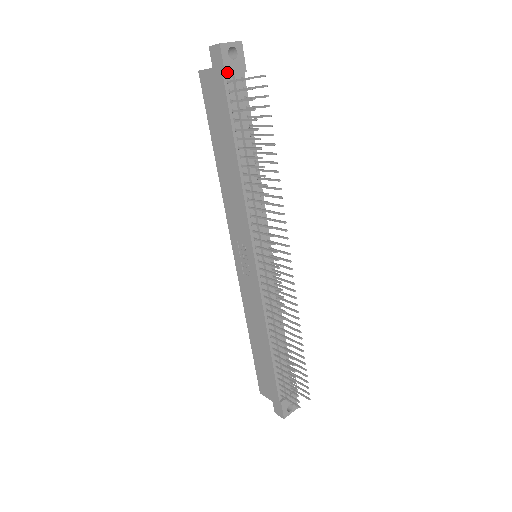
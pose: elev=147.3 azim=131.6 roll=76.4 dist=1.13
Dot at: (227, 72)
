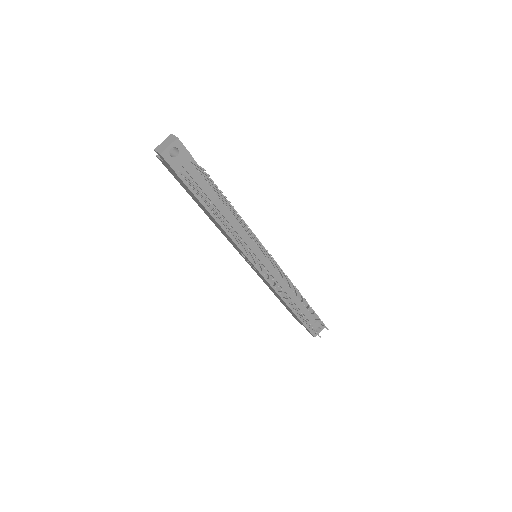
Dot at: (175, 168)
